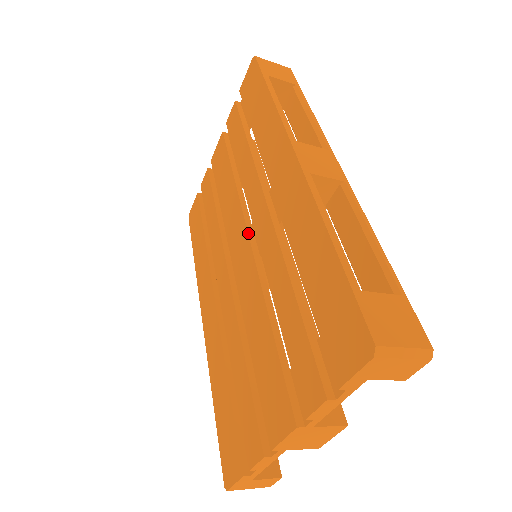
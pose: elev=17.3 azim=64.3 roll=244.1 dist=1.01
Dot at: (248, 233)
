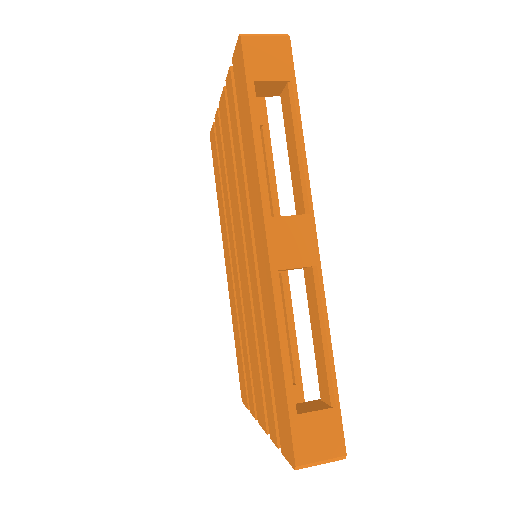
Dot at: (244, 249)
